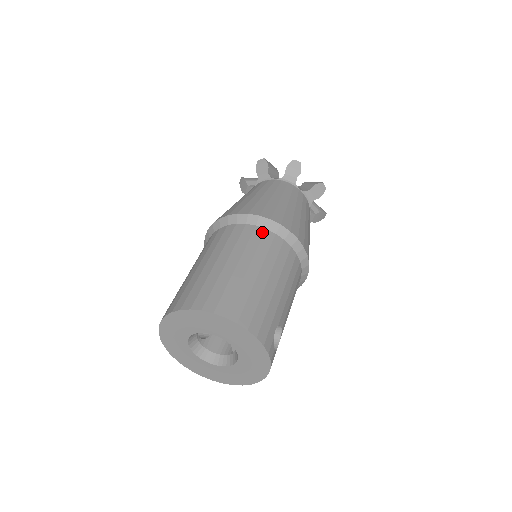
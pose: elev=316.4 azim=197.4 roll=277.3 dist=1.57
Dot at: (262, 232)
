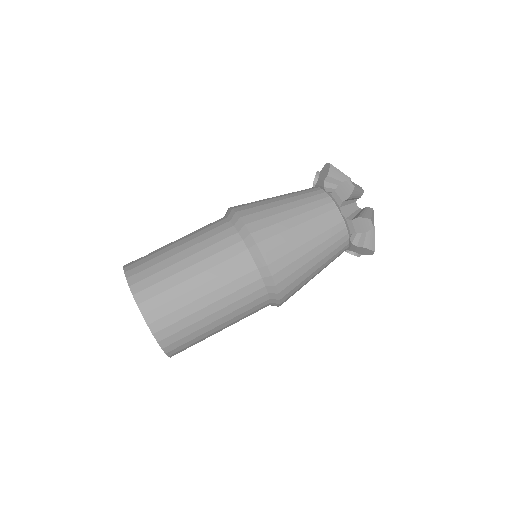
Dot at: (255, 279)
